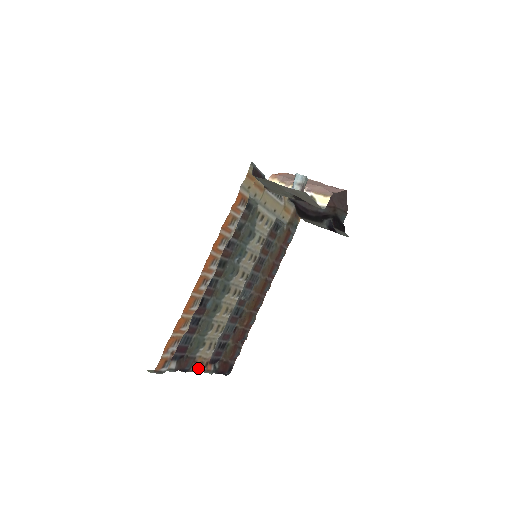
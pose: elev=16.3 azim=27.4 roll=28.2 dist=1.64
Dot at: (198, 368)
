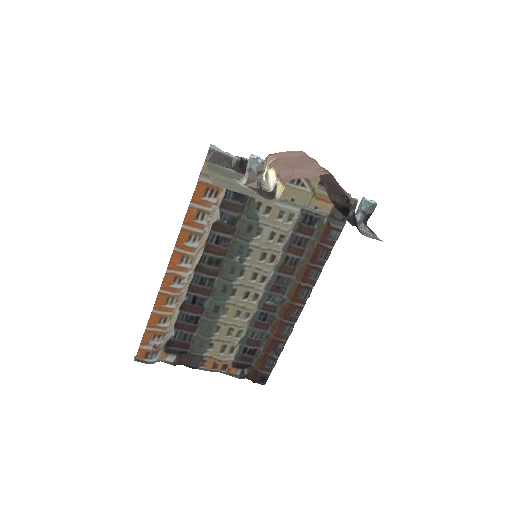
Dot at: (212, 368)
